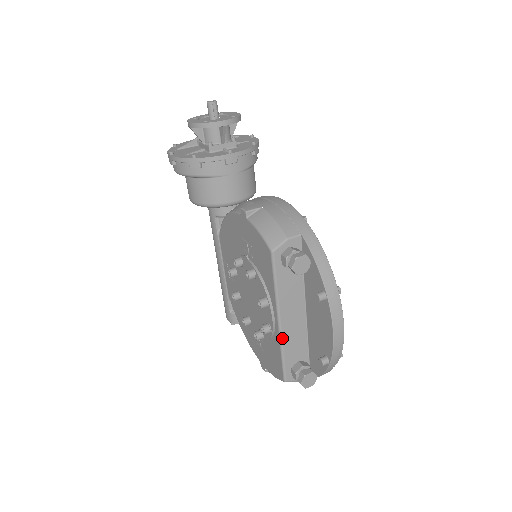
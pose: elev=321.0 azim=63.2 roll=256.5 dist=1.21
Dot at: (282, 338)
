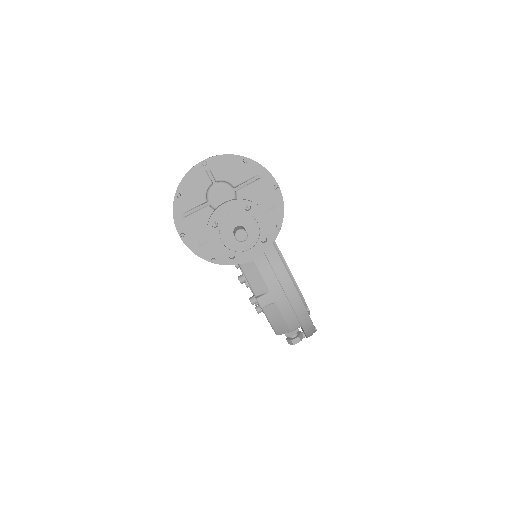
Dot at: occluded
